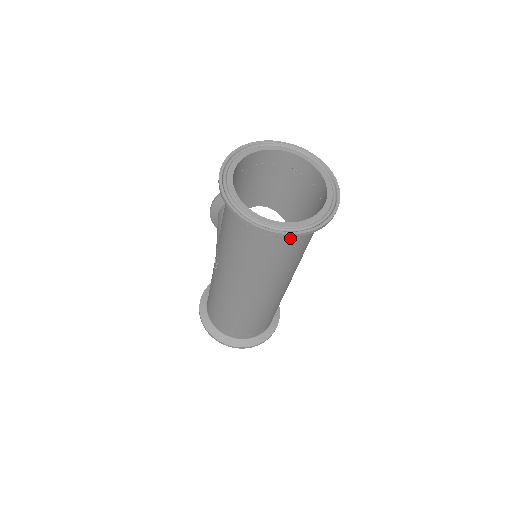
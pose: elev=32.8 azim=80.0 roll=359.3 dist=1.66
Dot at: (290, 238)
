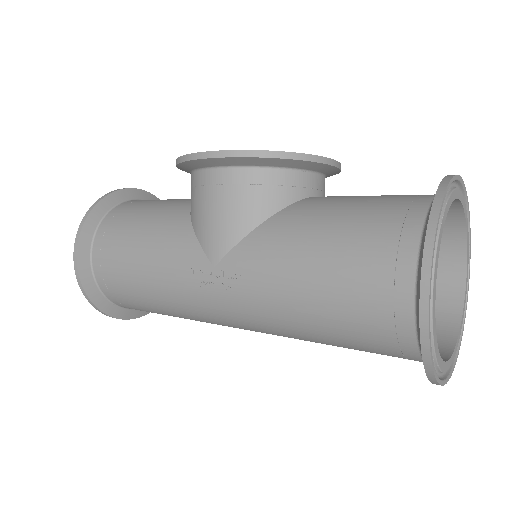
Dot at: occluded
